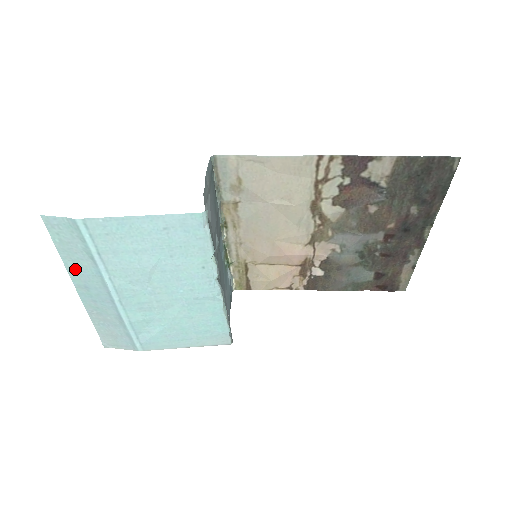
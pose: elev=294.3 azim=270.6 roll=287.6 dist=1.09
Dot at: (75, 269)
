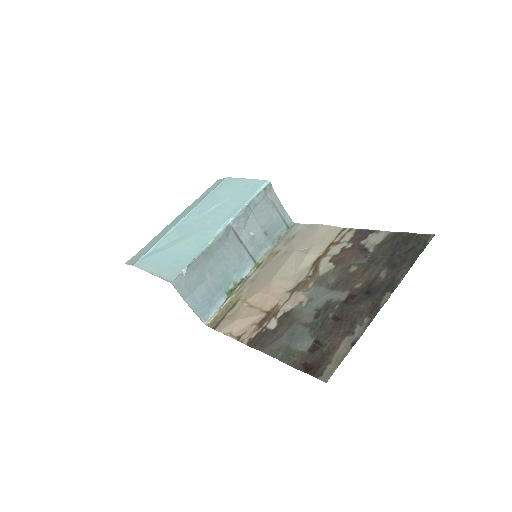
Dot at: (193, 204)
